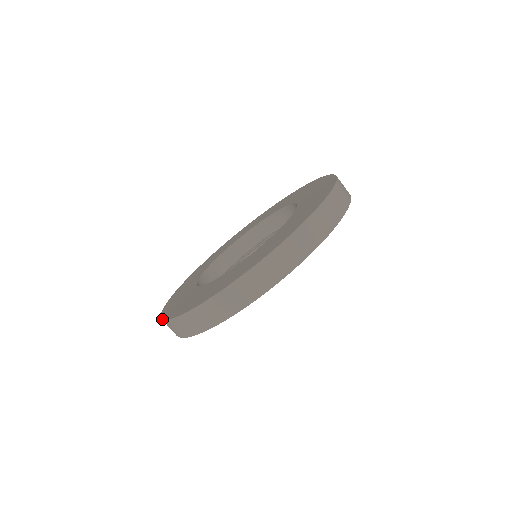
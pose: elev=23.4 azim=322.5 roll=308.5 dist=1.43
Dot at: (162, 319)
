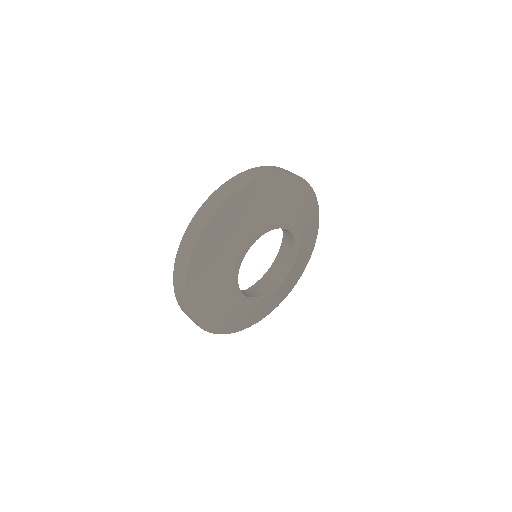
Dot at: occluded
